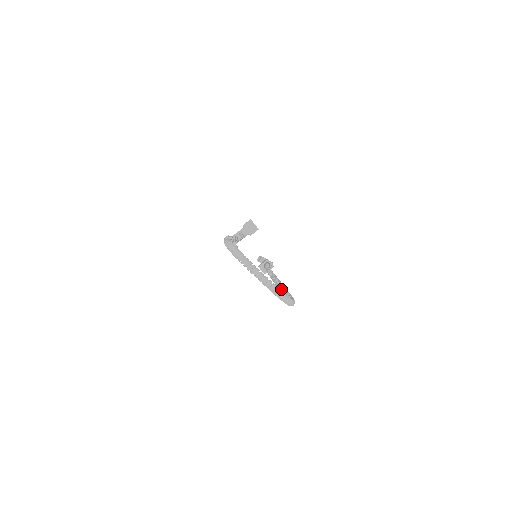
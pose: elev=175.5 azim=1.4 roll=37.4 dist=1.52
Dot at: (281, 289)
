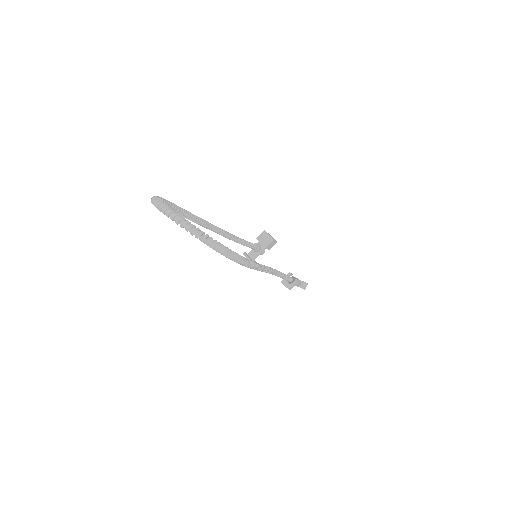
Dot at: occluded
